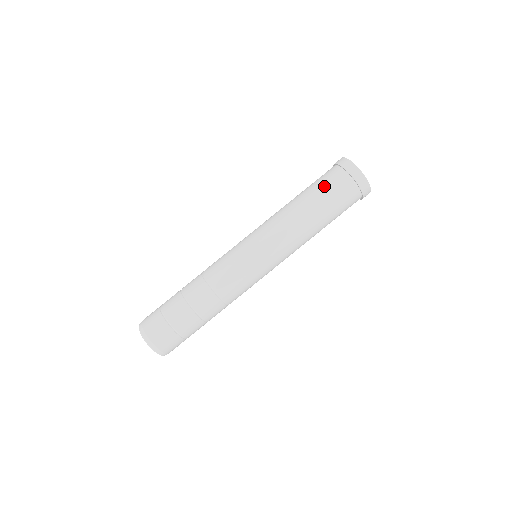
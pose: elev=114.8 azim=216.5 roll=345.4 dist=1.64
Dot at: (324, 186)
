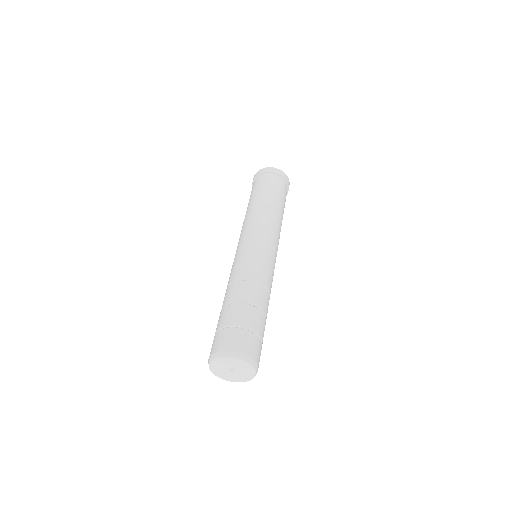
Dot at: (262, 186)
